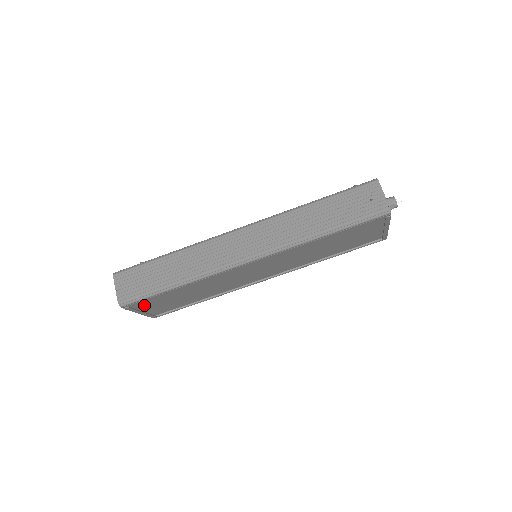
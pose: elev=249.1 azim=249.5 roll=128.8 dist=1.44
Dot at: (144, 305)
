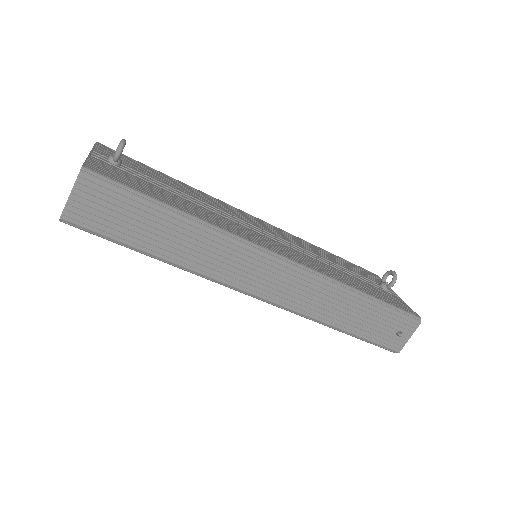
Dot at: occluded
